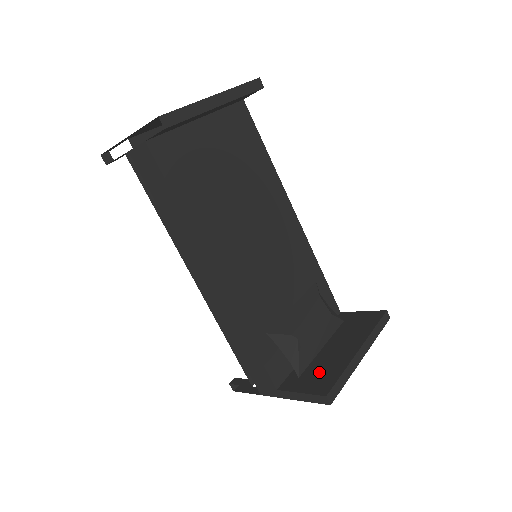
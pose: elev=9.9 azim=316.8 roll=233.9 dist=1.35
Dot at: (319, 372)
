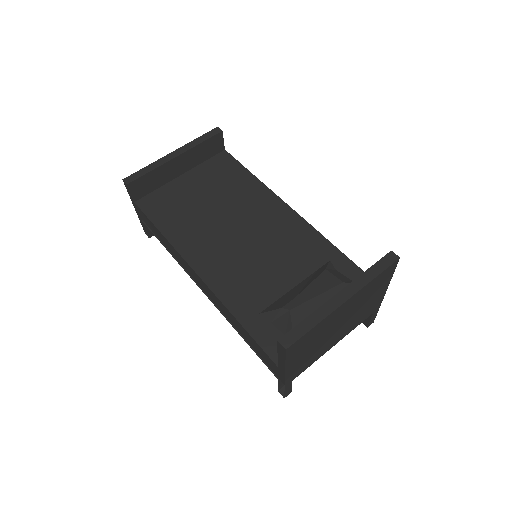
Dot at: occluded
